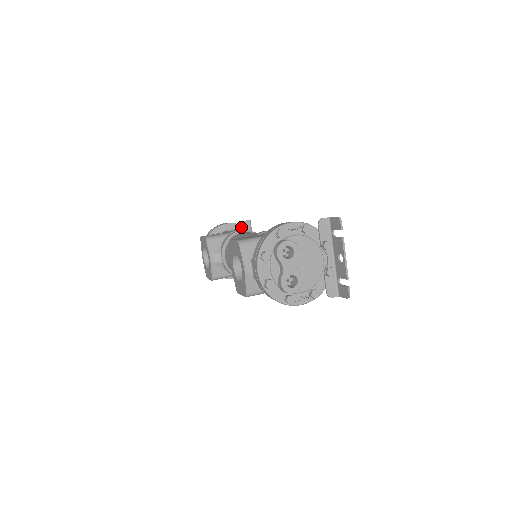
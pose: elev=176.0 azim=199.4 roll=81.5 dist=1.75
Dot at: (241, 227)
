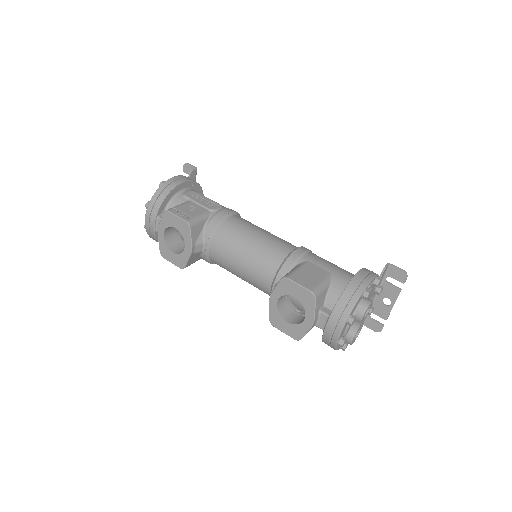
Dot at: (195, 184)
